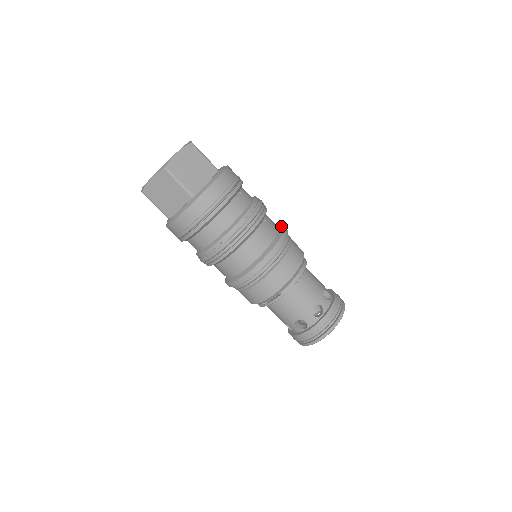
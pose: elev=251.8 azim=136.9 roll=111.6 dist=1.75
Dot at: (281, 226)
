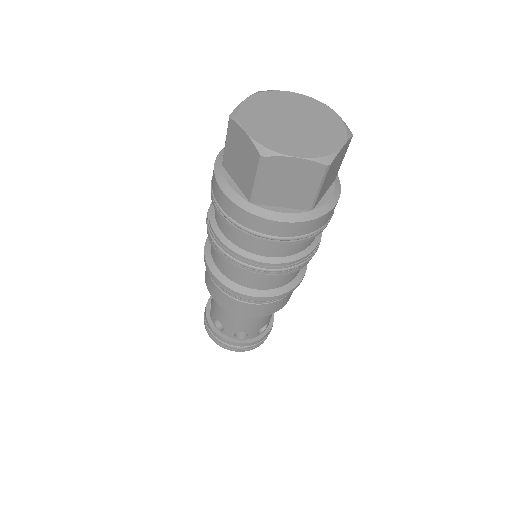
Dot at: occluded
